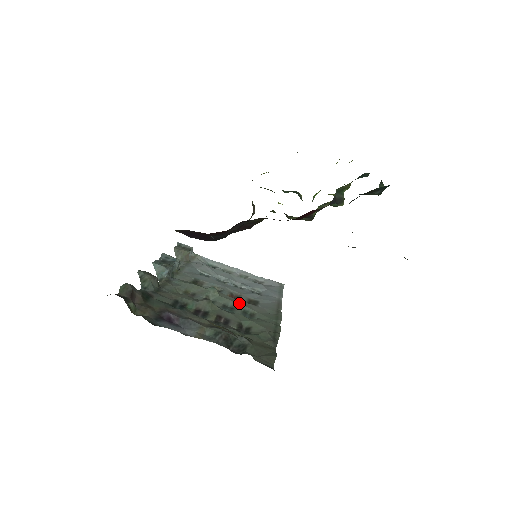
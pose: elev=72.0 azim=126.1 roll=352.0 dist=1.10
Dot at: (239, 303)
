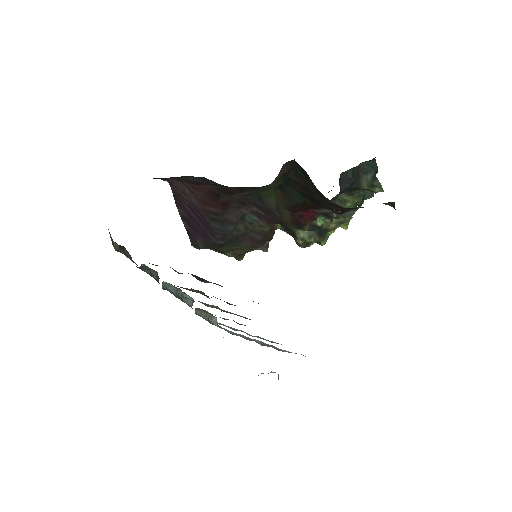
Dot at: (238, 315)
